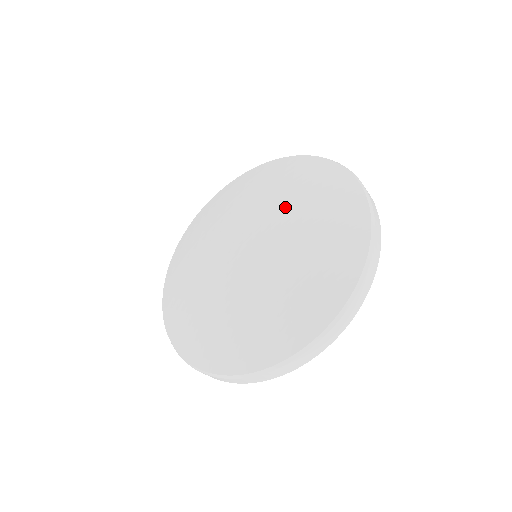
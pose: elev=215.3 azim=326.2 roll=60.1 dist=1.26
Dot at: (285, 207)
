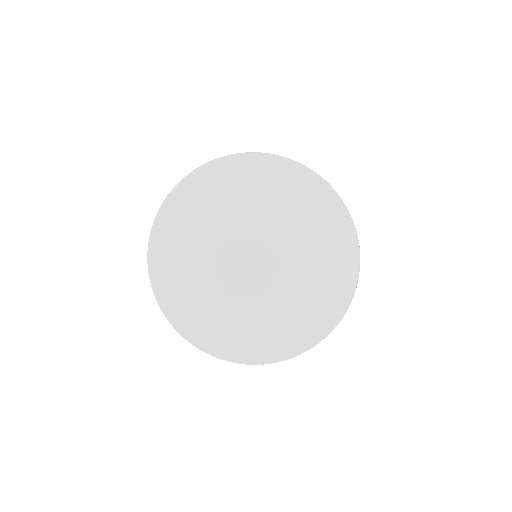
Dot at: (285, 215)
